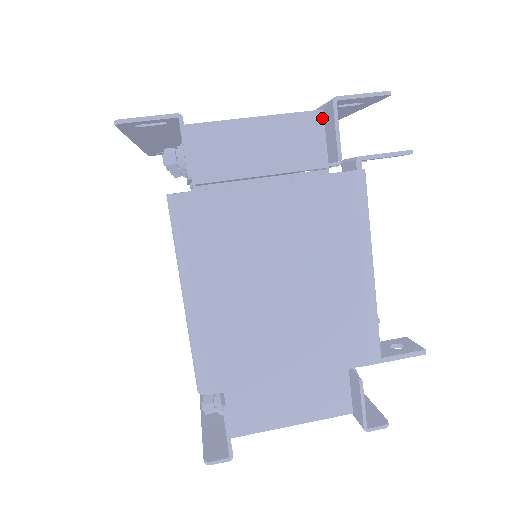
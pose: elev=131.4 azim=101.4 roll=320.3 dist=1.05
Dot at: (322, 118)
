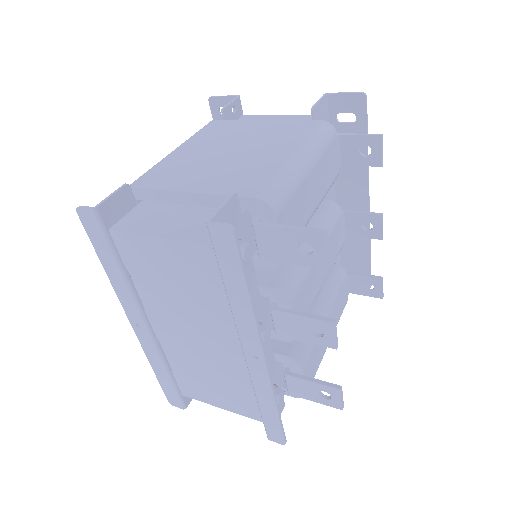
Dot at: occluded
